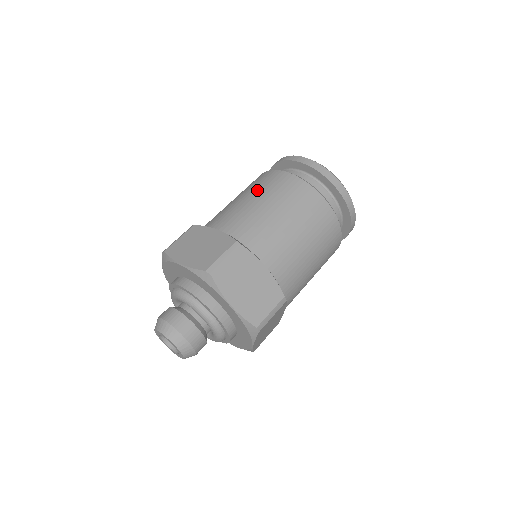
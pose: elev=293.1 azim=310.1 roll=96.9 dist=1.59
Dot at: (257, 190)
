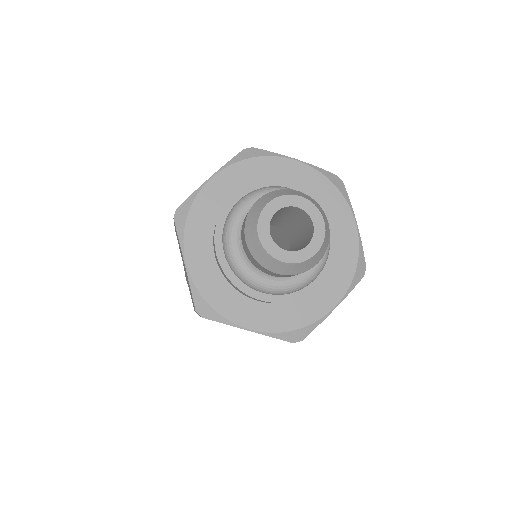
Dot at: occluded
